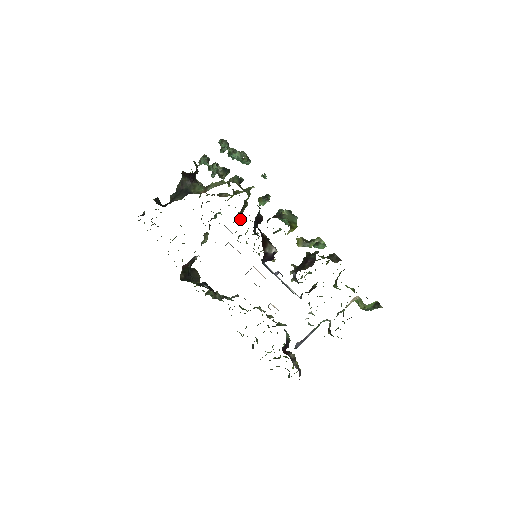
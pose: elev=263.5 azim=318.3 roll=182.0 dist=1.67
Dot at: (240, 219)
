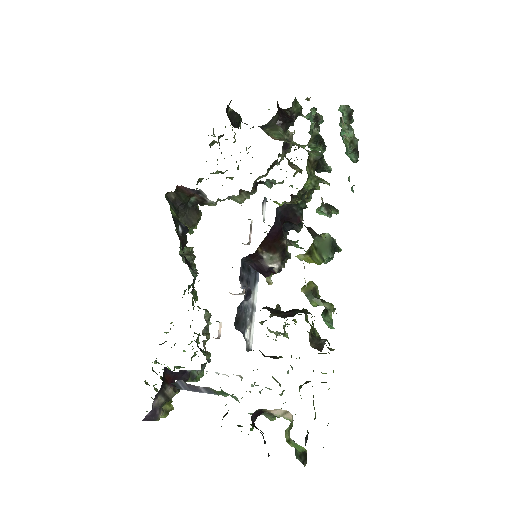
Dot at: occluded
